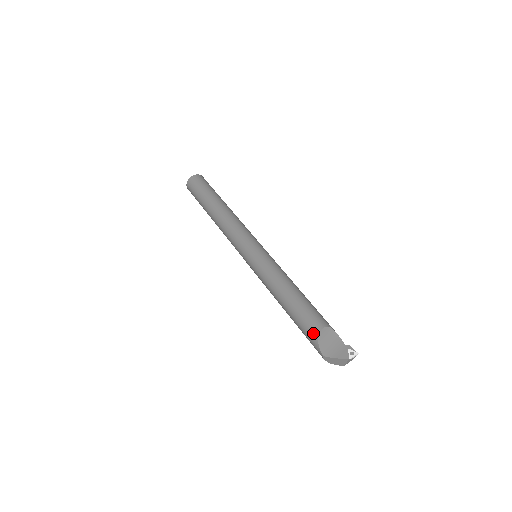
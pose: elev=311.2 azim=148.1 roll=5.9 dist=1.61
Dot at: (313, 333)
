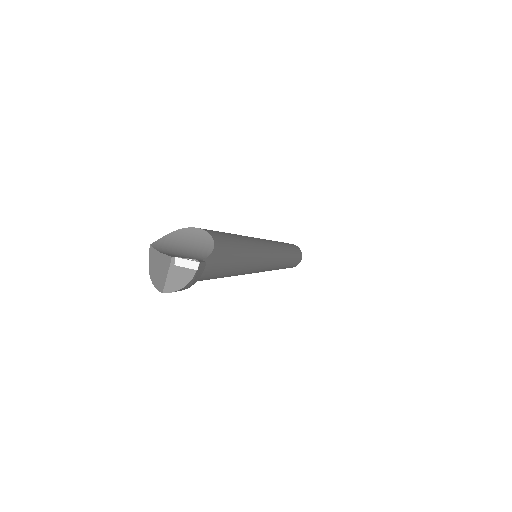
Dot at: occluded
